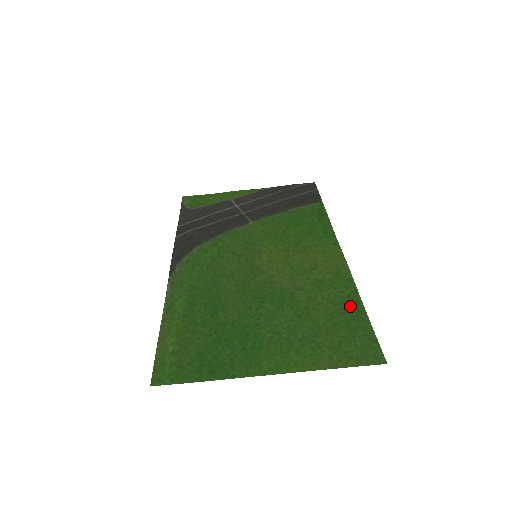
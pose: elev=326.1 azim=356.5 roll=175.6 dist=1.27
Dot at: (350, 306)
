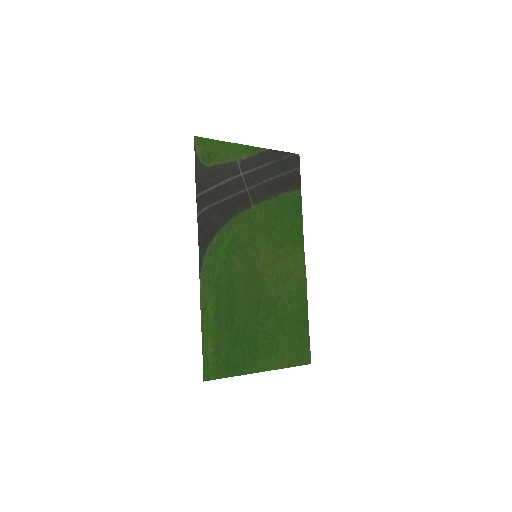
Dot at: (302, 318)
